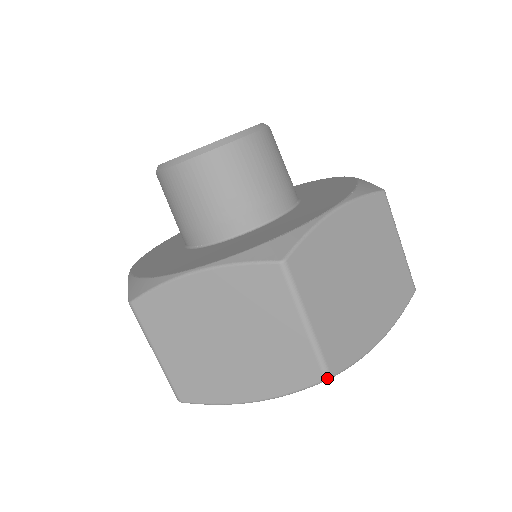
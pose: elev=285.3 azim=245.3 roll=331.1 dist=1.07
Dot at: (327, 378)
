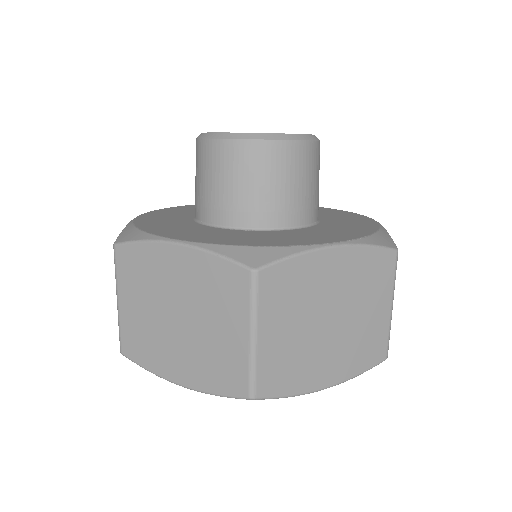
Dot at: (251, 397)
